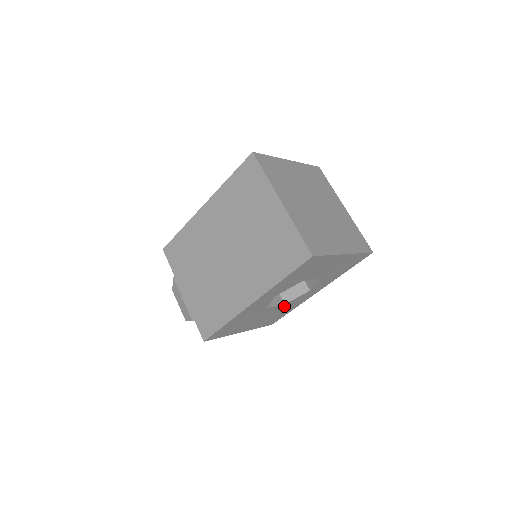
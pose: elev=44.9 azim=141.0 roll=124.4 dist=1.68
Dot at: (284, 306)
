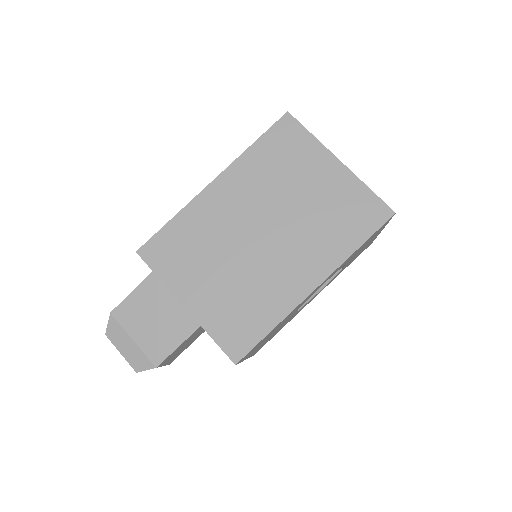
Dot at: (293, 315)
